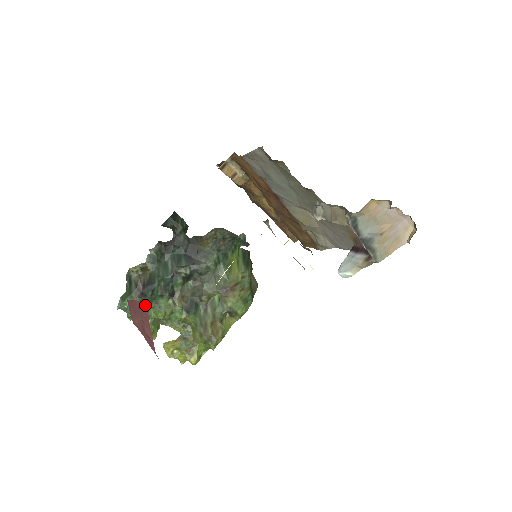
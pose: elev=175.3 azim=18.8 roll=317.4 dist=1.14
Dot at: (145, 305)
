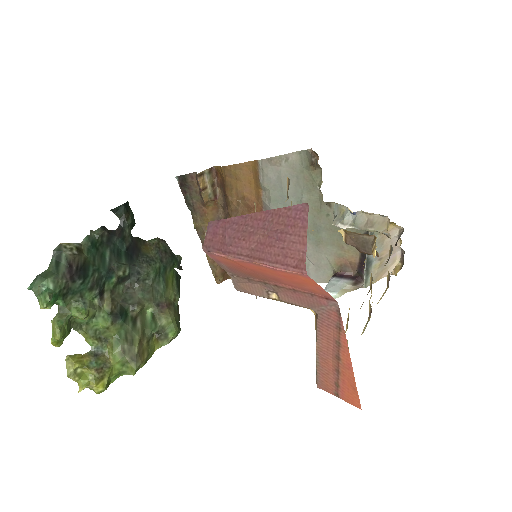
Dot at: (305, 207)
